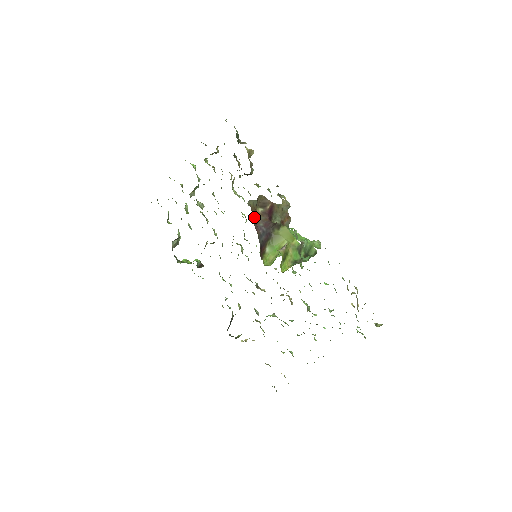
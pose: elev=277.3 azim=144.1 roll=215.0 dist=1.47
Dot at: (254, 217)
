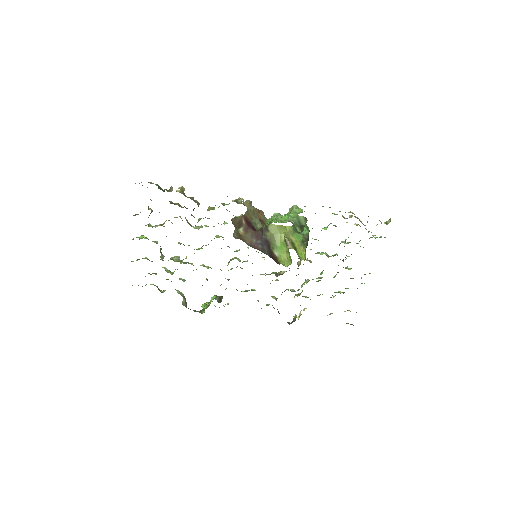
Dot at: (245, 241)
